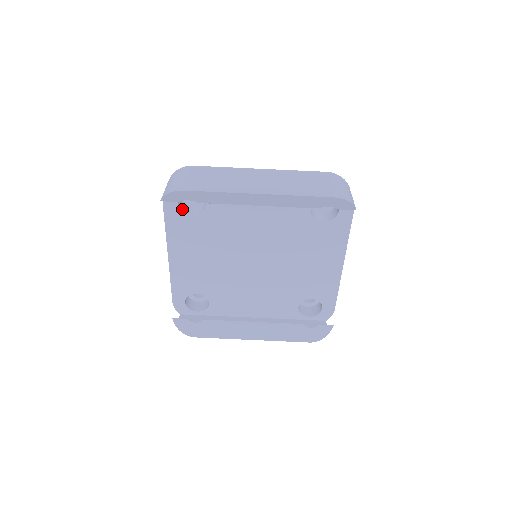
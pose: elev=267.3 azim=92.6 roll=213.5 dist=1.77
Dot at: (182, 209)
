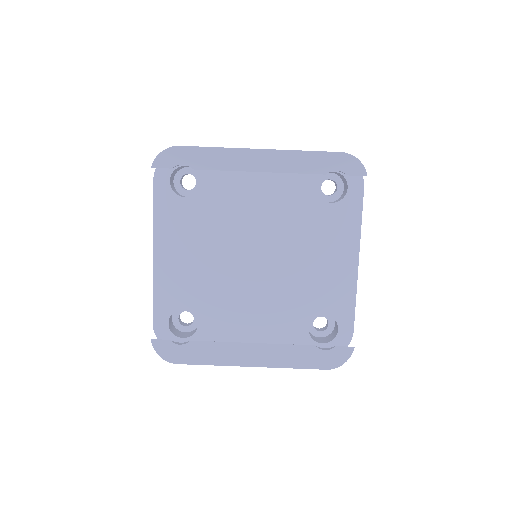
Dot at: (174, 191)
